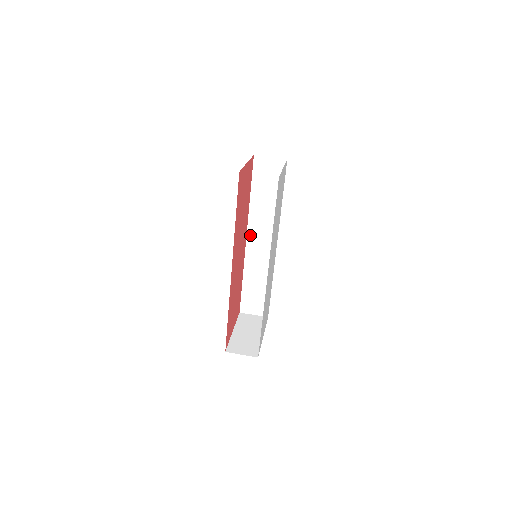
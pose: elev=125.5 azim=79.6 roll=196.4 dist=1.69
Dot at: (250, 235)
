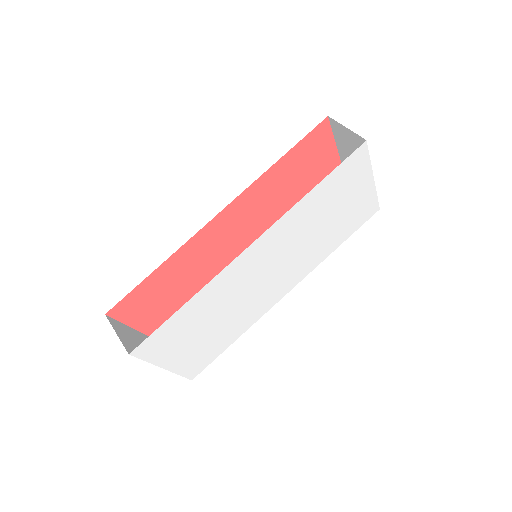
Dot at: occluded
